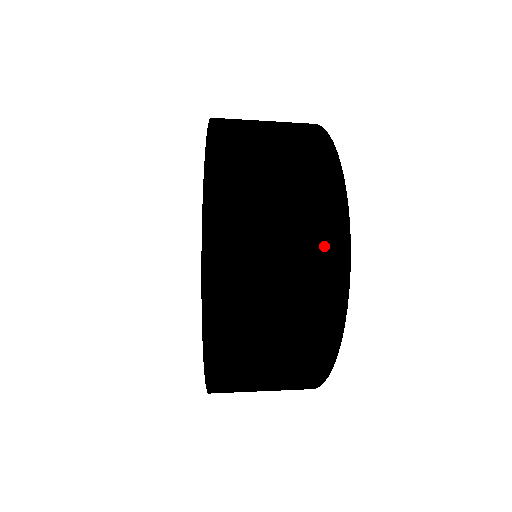
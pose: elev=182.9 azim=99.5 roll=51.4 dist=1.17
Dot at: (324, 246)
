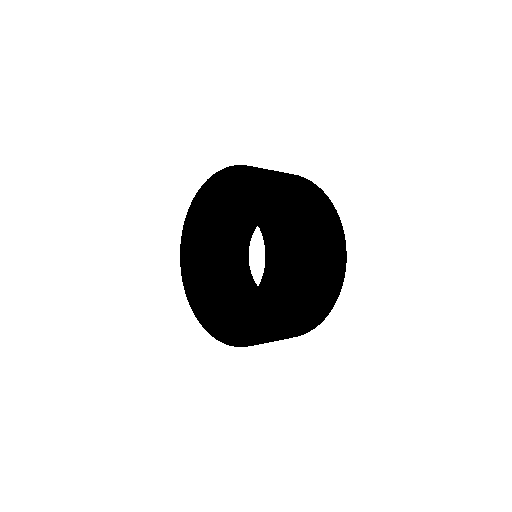
Dot at: (319, 317)
